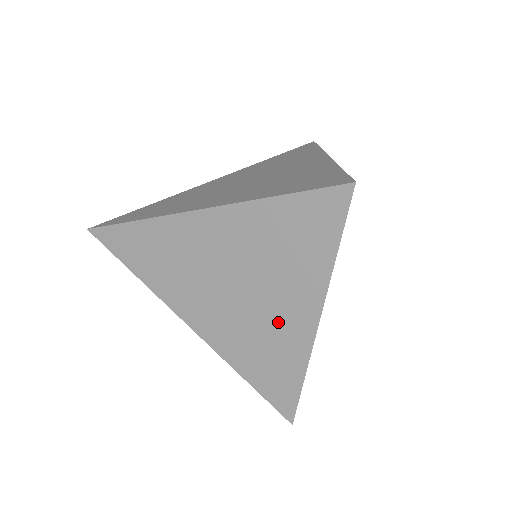
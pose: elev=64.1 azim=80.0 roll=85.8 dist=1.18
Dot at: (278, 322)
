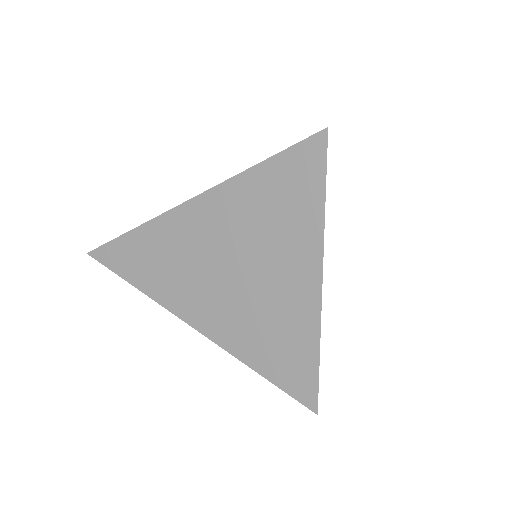
Dot at: (281, 296)
